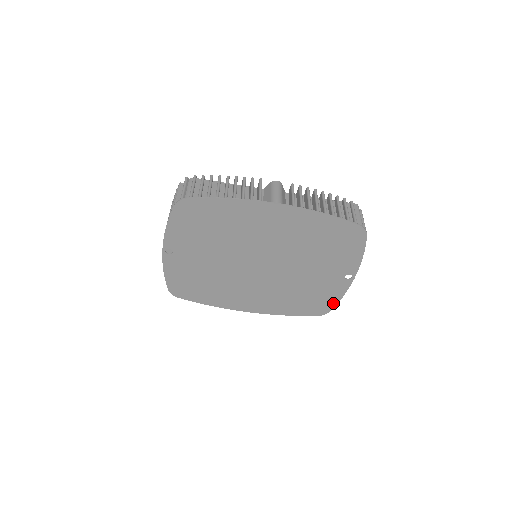
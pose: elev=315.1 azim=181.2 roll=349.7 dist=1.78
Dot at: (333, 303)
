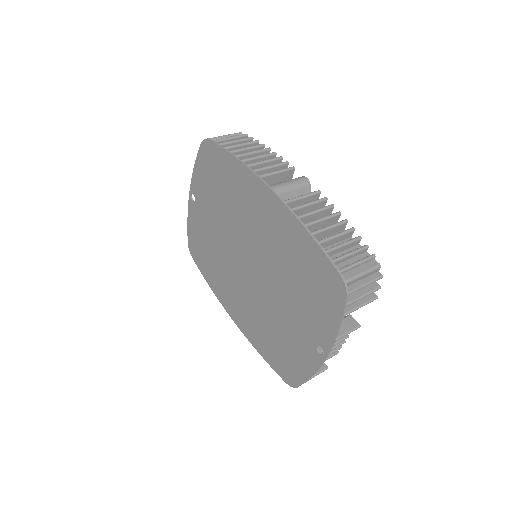
Dot at: (301, 377)
